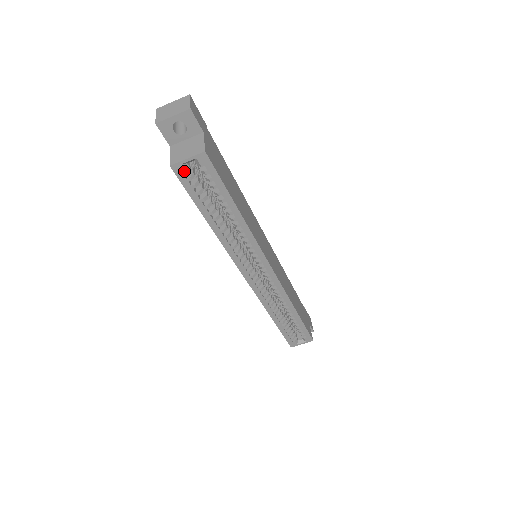
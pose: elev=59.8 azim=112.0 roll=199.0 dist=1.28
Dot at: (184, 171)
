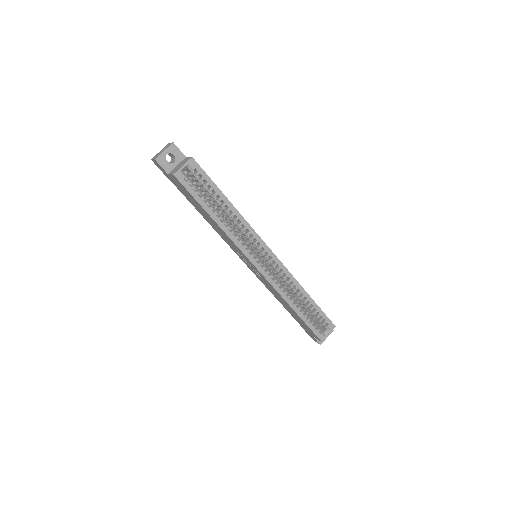
Dot at: (183, 176)
